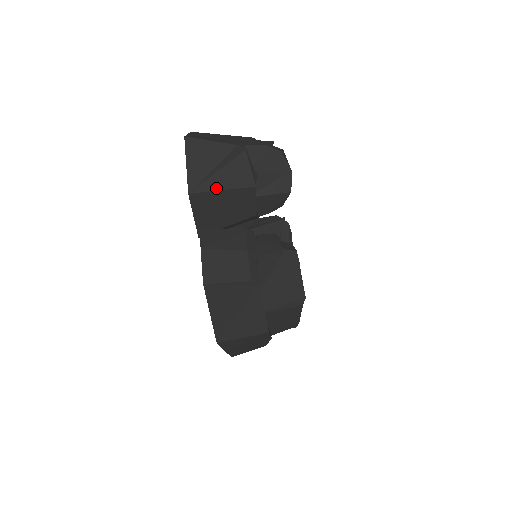
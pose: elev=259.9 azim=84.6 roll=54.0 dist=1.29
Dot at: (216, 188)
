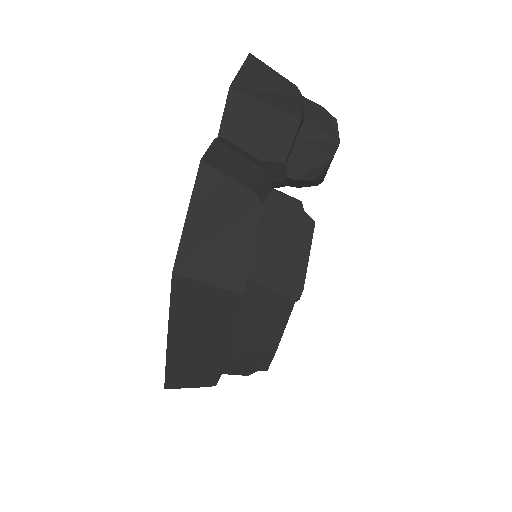
Dot at: (260, 99)
